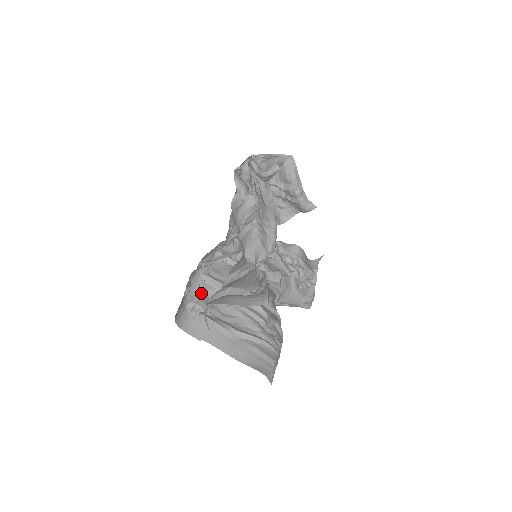
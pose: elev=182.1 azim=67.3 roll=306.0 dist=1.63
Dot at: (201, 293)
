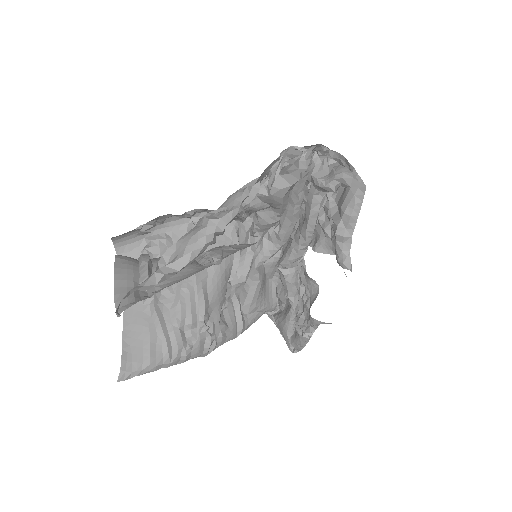
Dot at: (172, 240)
